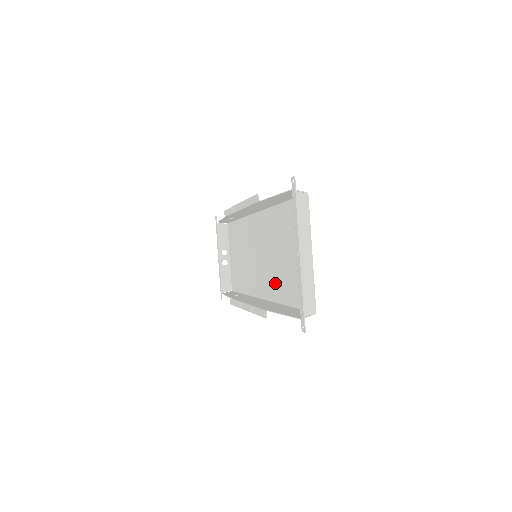
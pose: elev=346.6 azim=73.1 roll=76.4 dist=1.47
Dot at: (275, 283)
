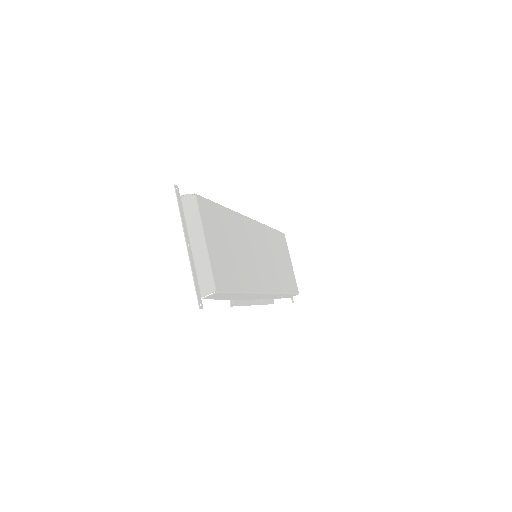
Dot at: (249, 275)
